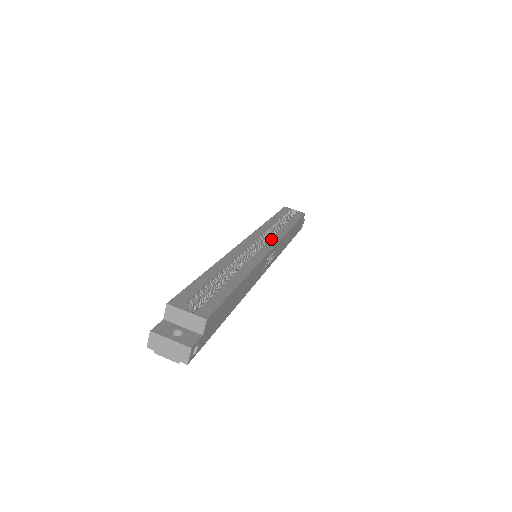
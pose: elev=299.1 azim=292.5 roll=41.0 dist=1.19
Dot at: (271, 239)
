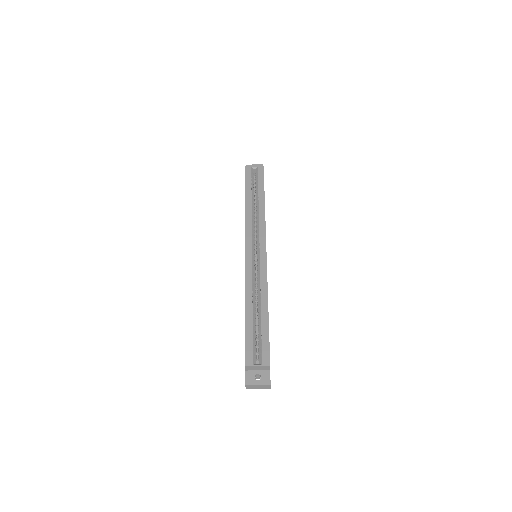
Dot at: (260, 237)
